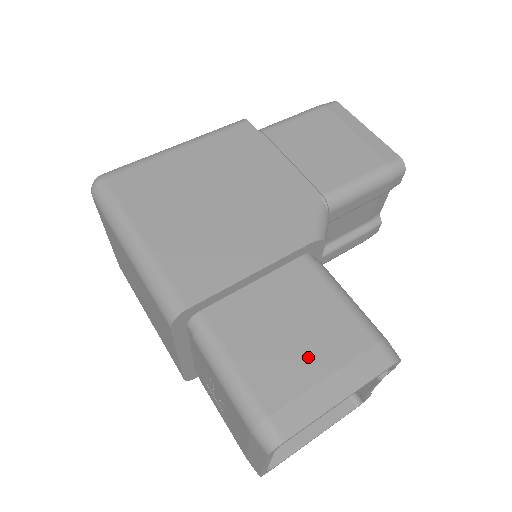
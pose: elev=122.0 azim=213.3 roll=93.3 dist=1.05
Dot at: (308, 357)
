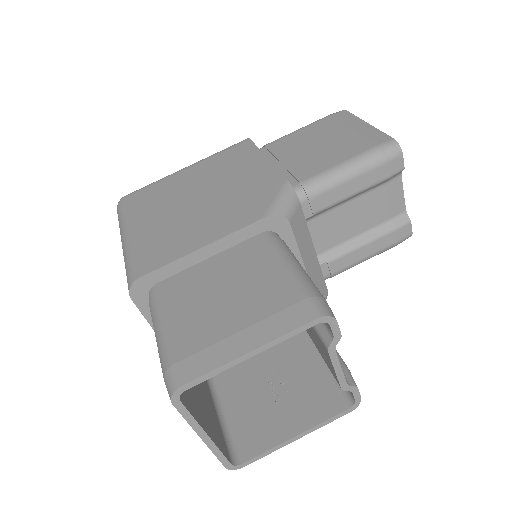
Dot at: (231, 314)
